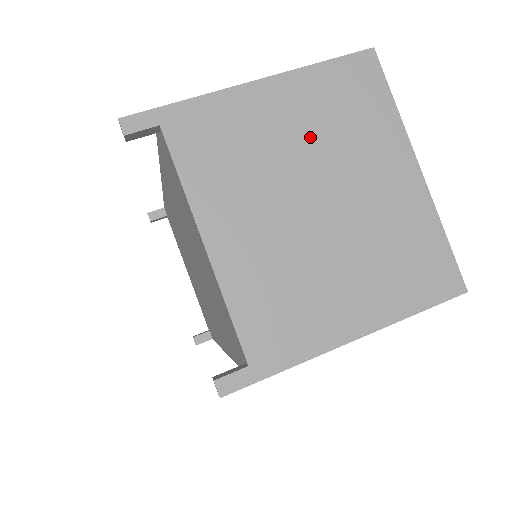
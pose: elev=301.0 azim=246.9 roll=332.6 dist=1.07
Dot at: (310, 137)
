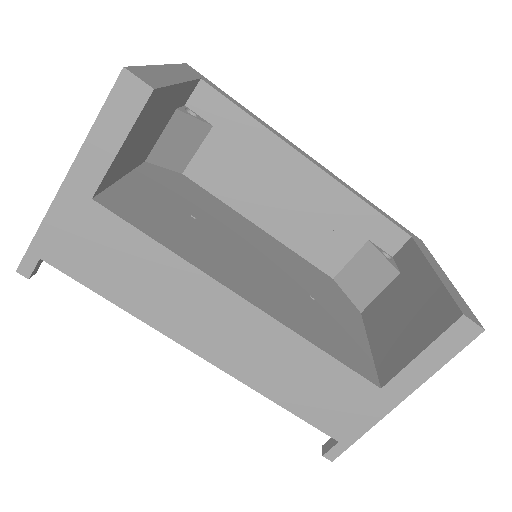
Dot at: occluded
